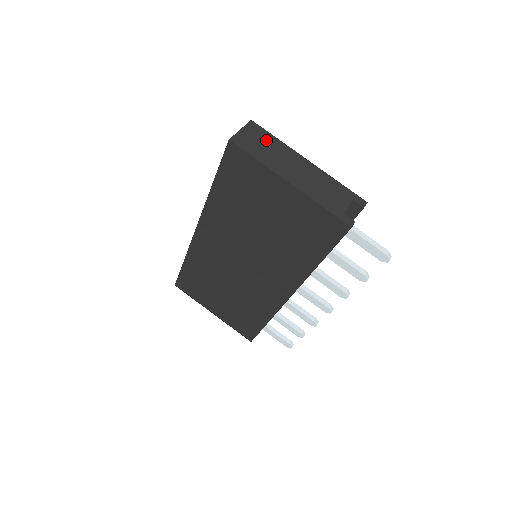
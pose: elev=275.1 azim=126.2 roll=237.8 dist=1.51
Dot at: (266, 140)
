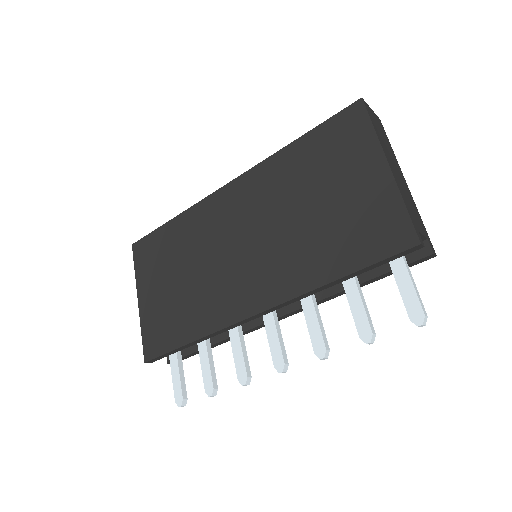
Dot at: (384, 136)
